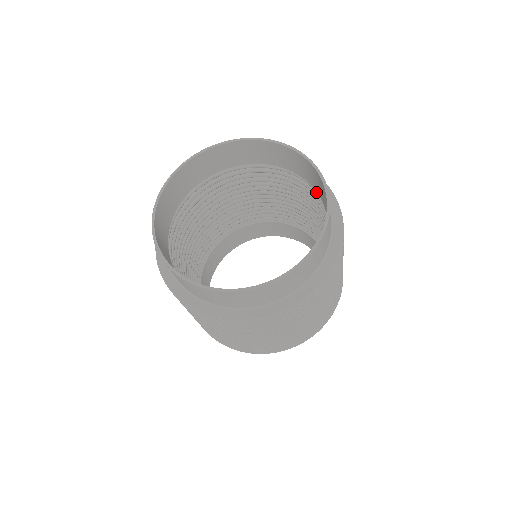
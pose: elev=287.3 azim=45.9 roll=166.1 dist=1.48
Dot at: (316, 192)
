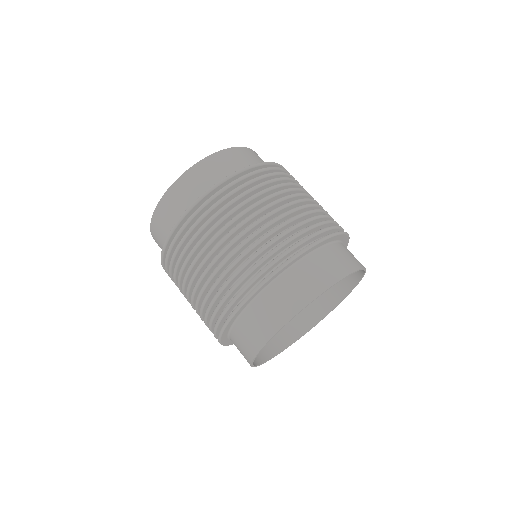
Dot at: occluded
